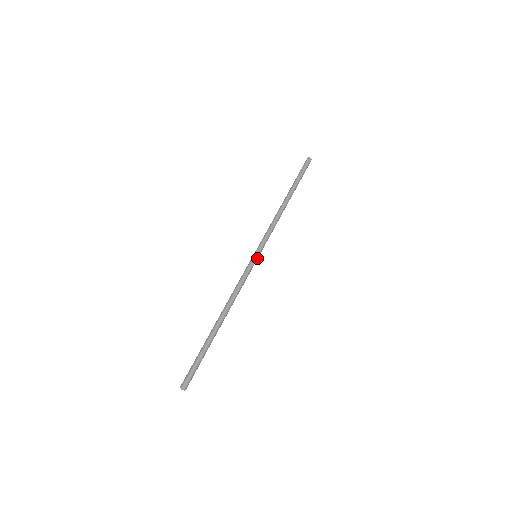
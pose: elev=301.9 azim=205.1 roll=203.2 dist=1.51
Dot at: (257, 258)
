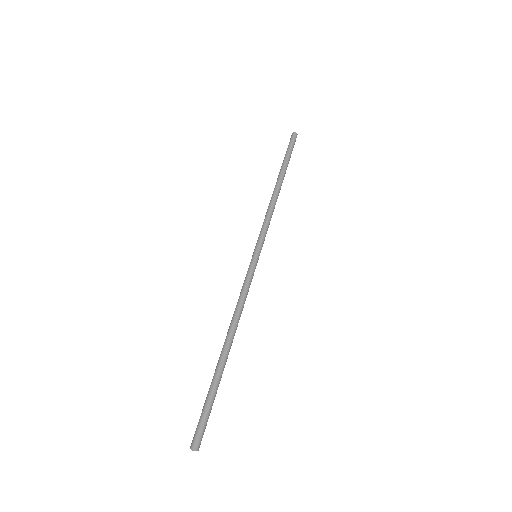
Dot at: (258, 259)
